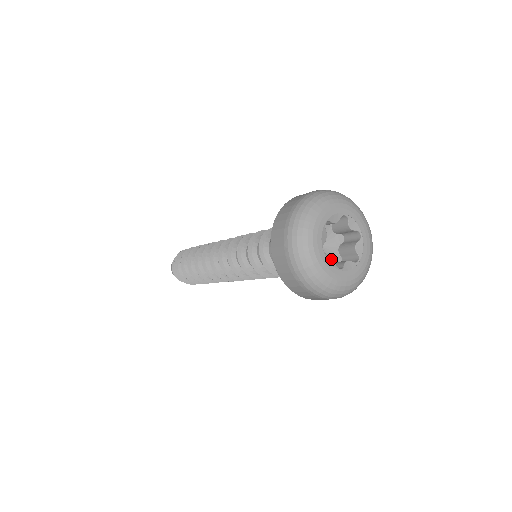
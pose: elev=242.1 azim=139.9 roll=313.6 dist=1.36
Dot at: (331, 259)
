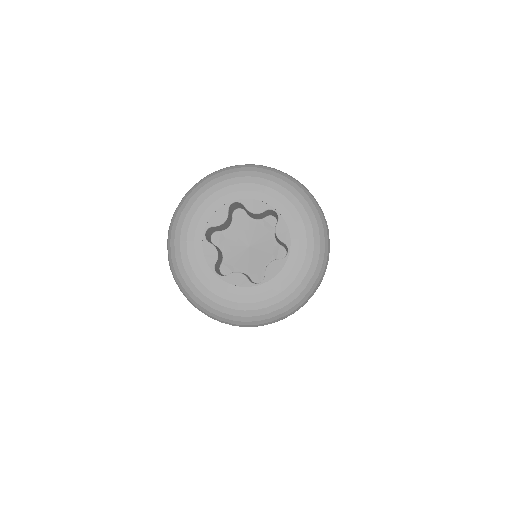
Dot at: (212, 252)
